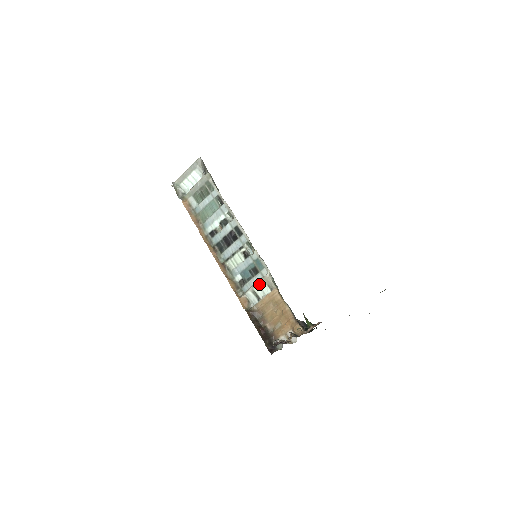
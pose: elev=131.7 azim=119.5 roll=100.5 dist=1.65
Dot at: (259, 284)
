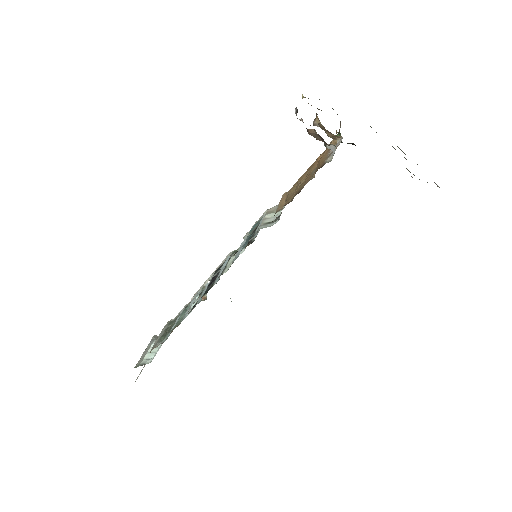
Dot at: (266, 217)
